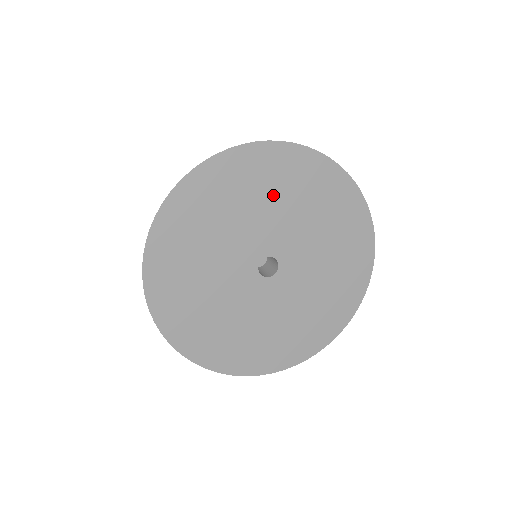
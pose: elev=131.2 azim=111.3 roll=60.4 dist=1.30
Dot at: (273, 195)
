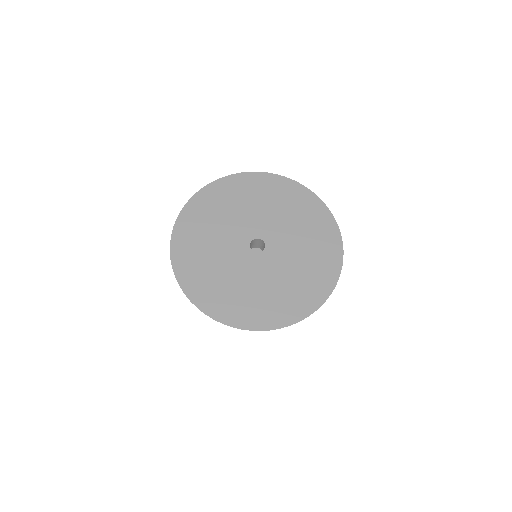
Dot at: (261, 201)
